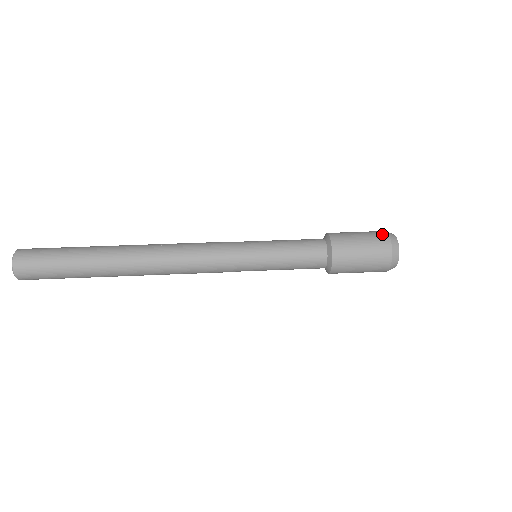
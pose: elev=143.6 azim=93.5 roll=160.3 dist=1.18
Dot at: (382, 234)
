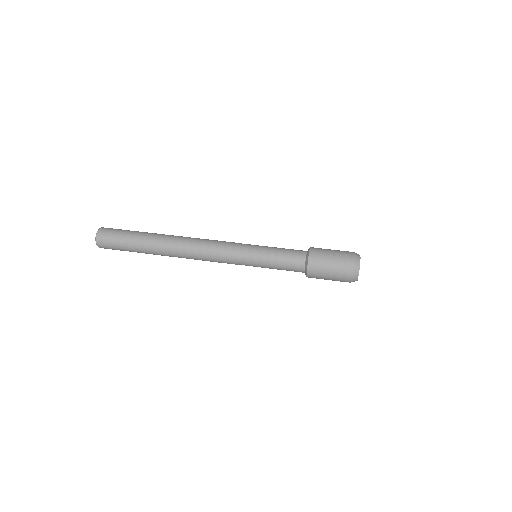
Dot at: occluded
